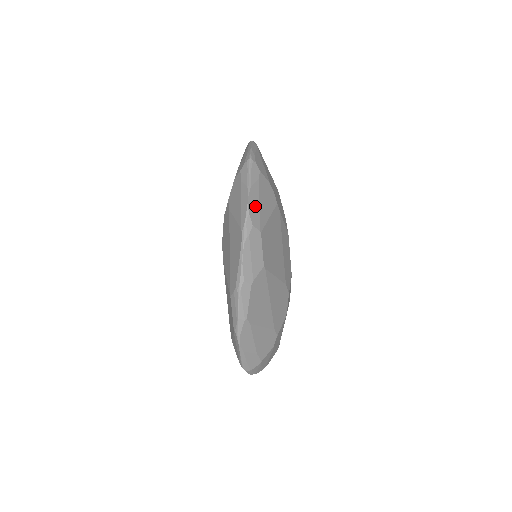
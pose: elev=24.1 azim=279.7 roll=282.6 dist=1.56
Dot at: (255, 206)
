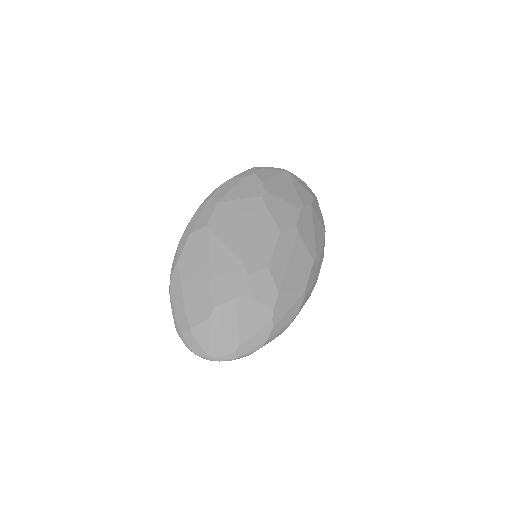
Dot at: (227, 188)
